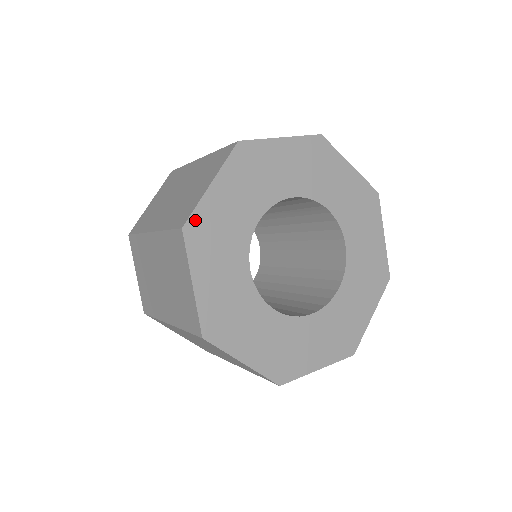
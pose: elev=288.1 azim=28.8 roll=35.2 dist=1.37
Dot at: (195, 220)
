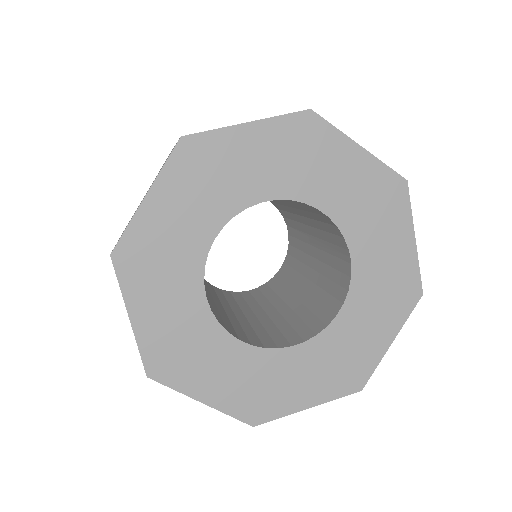
Dot at: (201, 141)
